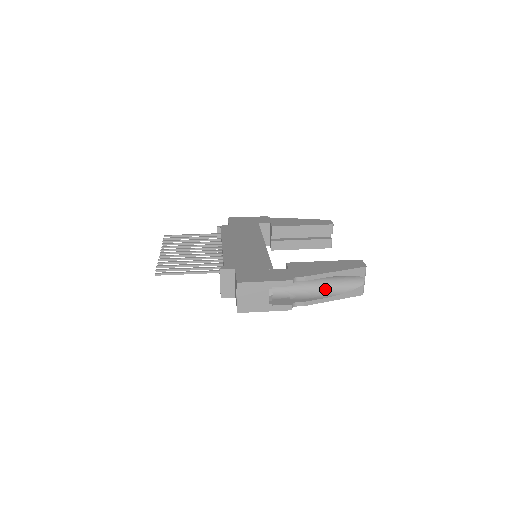
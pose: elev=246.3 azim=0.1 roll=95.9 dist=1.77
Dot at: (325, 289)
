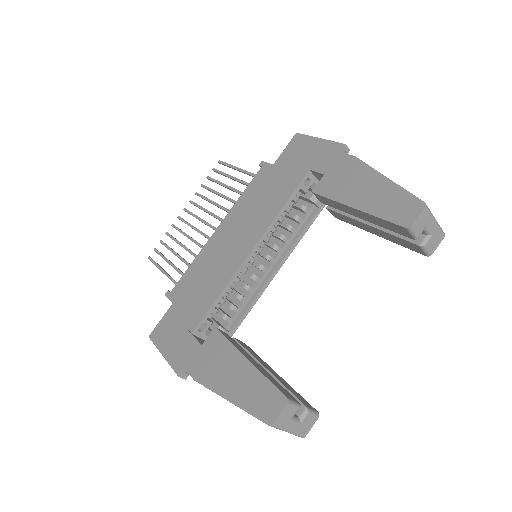
Dot at: occluded
